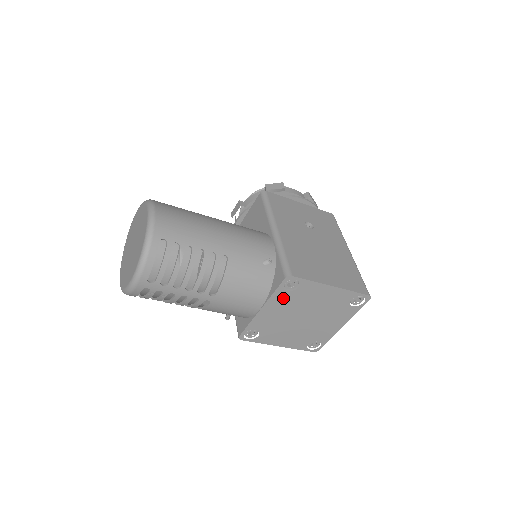
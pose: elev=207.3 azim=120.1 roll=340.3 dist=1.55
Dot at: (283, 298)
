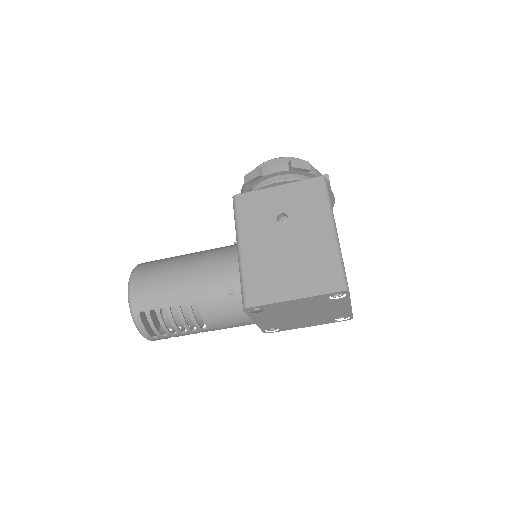
Dot at: (262, 315)
